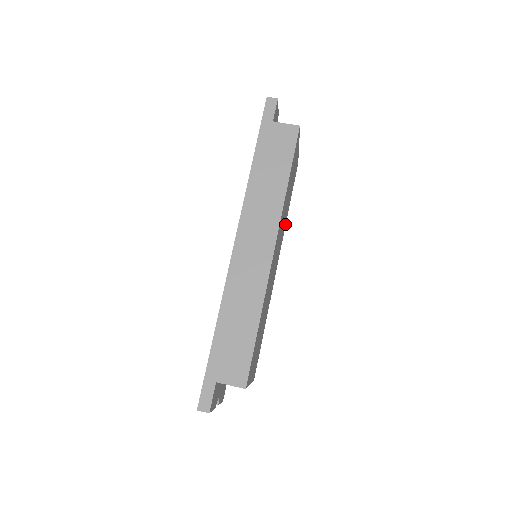
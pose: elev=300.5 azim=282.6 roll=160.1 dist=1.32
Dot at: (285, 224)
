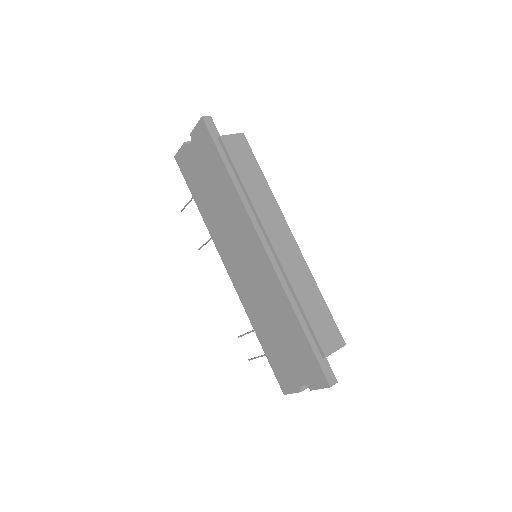
Dot at: occluded
